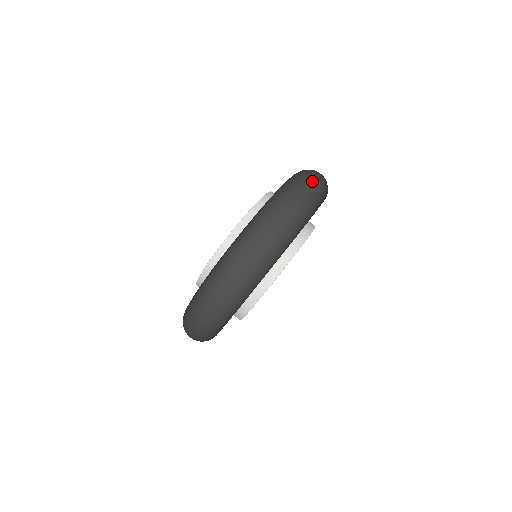
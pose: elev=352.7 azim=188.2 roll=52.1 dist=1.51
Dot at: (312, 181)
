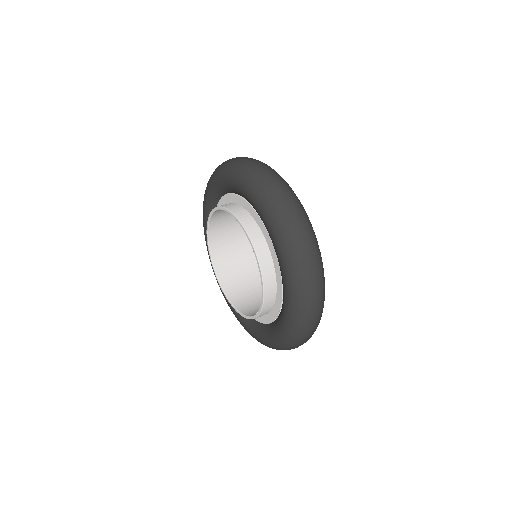
Dot at: (246, 159)
